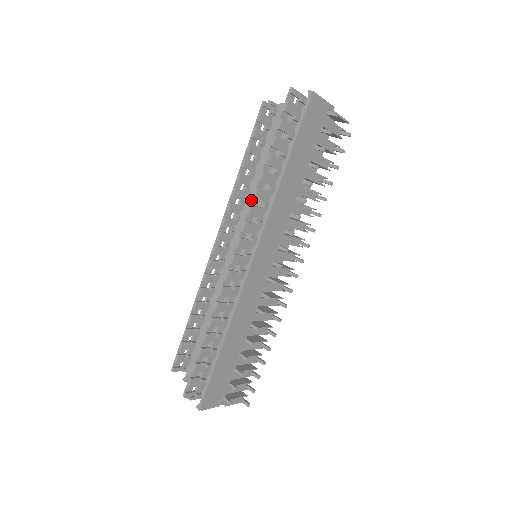
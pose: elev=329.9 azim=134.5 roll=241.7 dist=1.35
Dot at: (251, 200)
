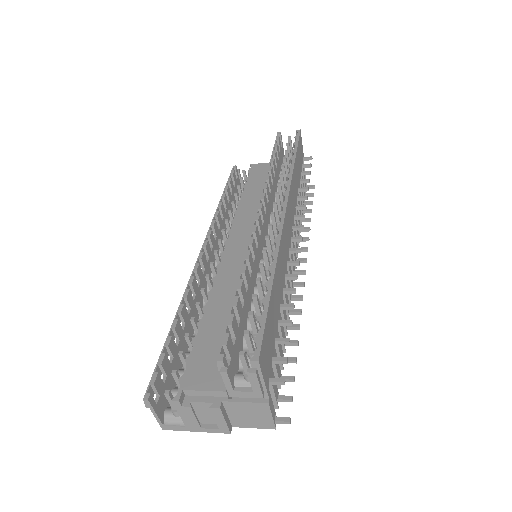
Dot at: (265, 181)
